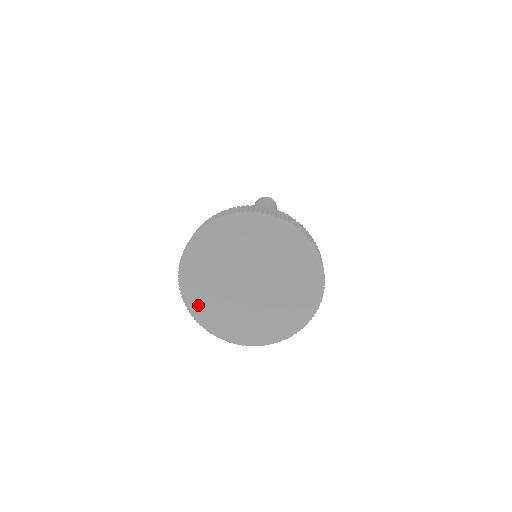
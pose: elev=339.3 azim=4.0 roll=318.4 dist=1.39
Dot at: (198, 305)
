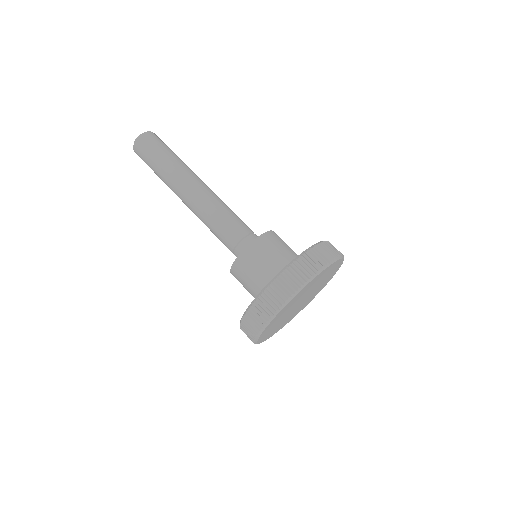
Dot at: (276, 331)
